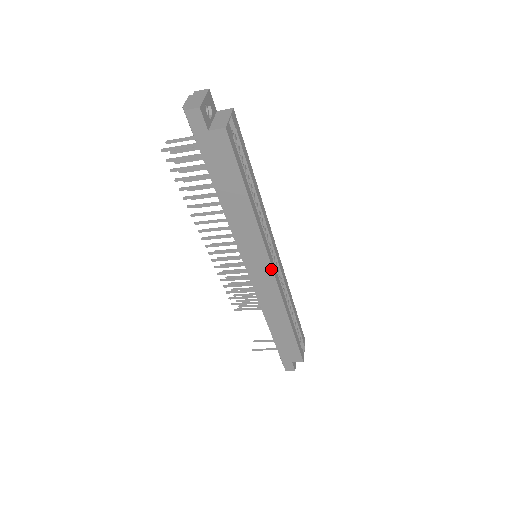
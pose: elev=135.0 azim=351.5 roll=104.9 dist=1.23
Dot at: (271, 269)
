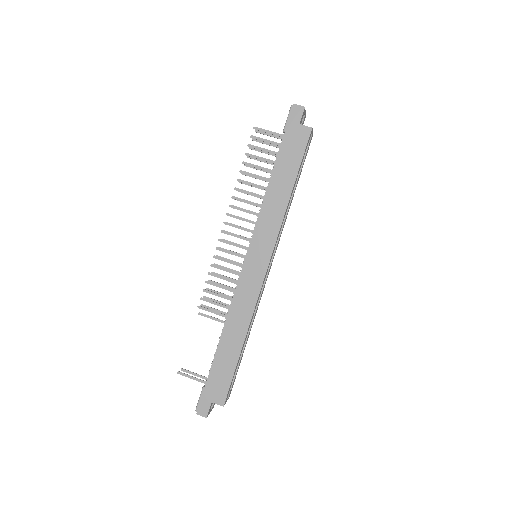
Dot at: (267, 265)
